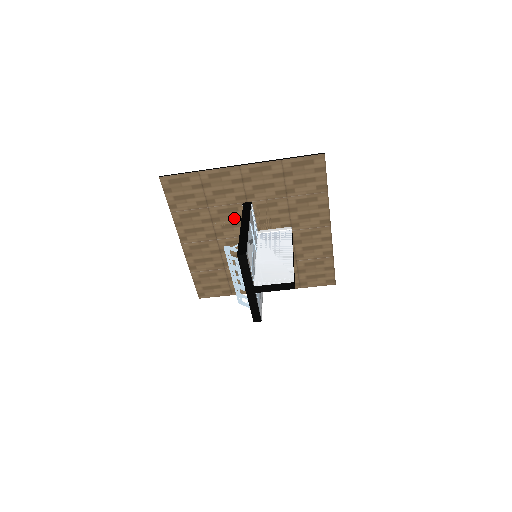
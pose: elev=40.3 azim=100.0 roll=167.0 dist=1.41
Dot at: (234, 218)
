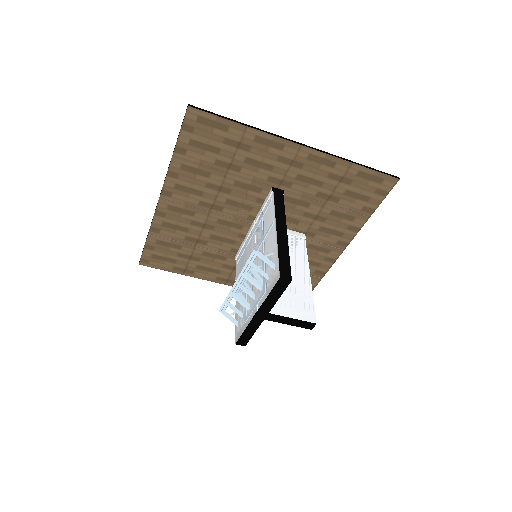
Dot at: (249, 198)
